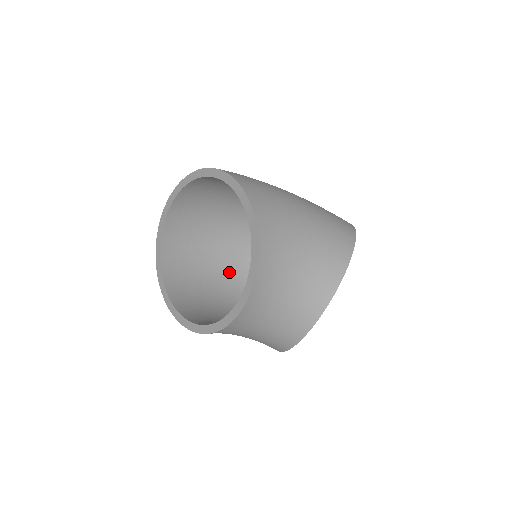
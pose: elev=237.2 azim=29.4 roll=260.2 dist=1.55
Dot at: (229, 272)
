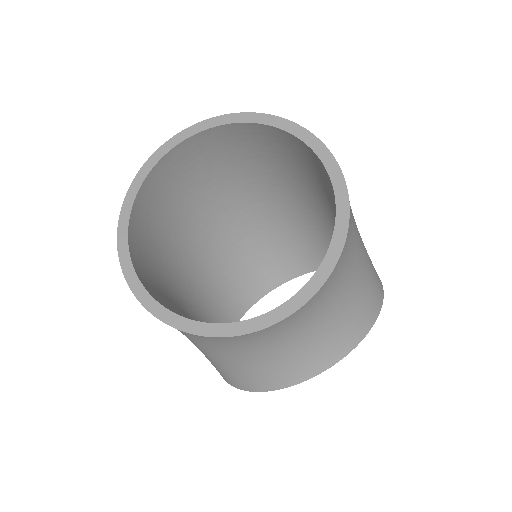
Dot at: (189, 264)
